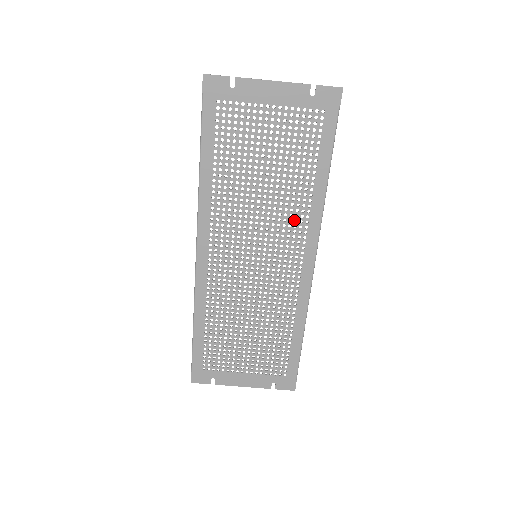
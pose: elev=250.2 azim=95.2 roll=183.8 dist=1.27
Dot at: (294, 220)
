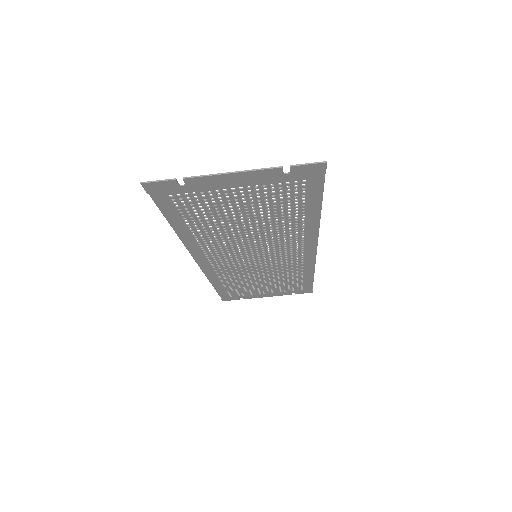
Dot at: (289, 238)
